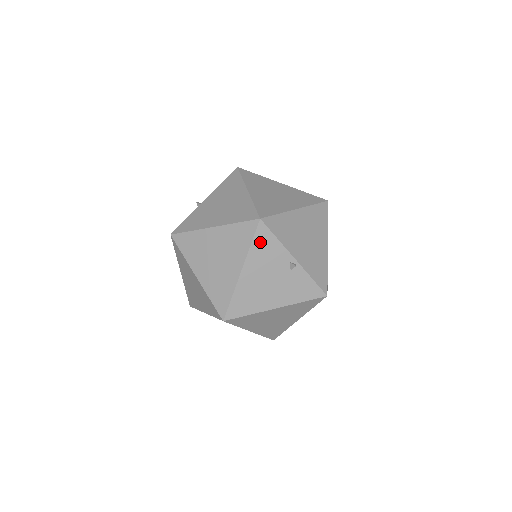
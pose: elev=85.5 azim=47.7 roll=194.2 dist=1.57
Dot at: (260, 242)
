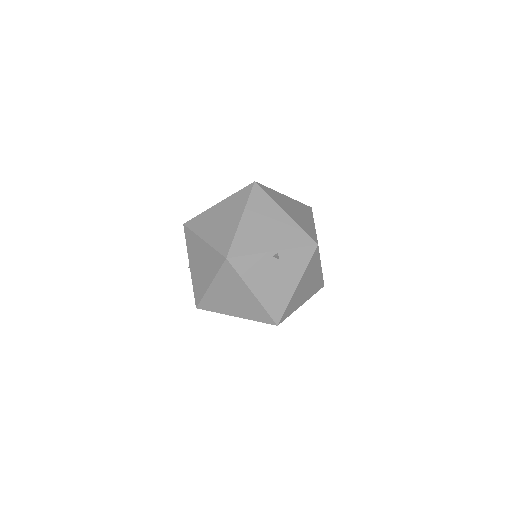
Dot at: (243, 268)
